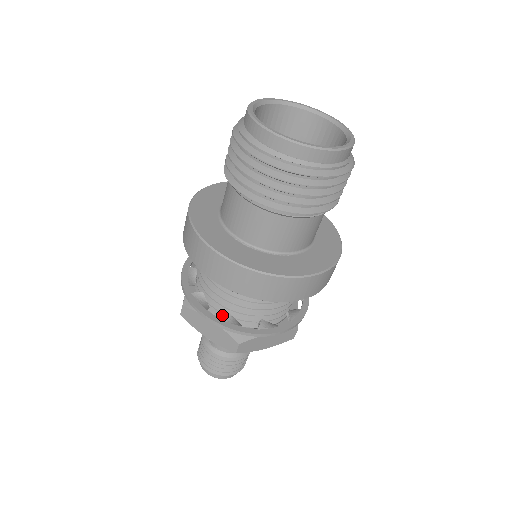
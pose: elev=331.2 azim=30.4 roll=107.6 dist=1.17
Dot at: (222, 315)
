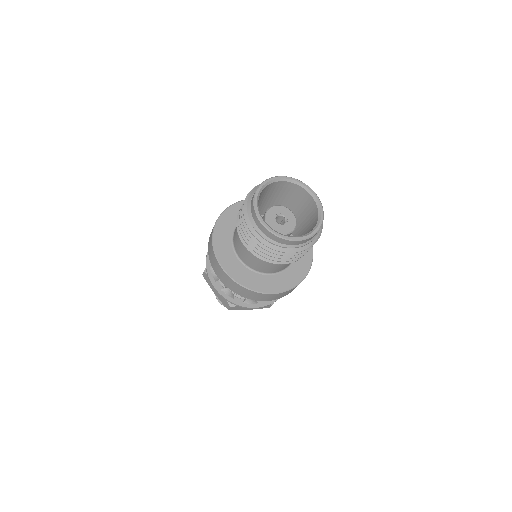
Dot at: (224, 288)
